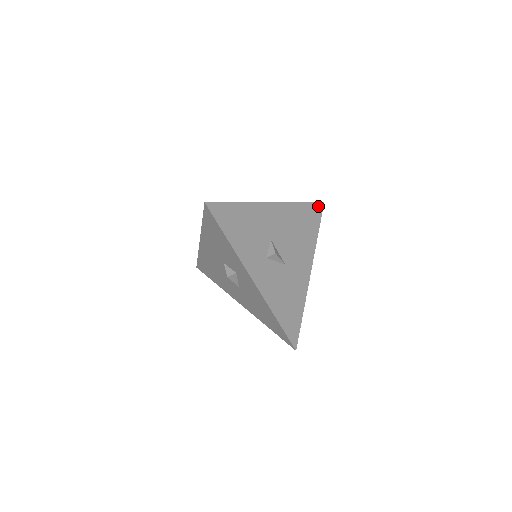
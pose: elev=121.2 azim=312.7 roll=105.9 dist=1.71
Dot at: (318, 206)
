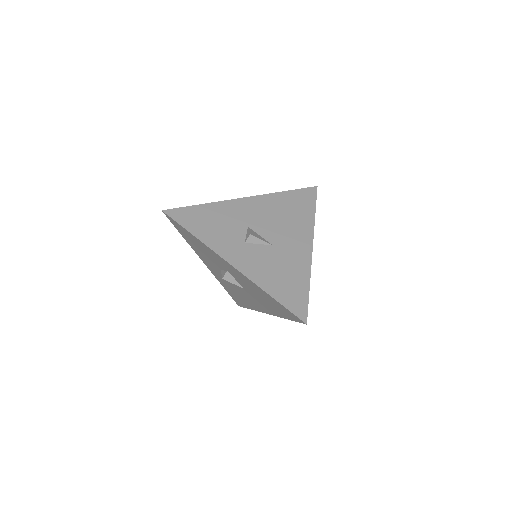
Dot at: (309, 191)
